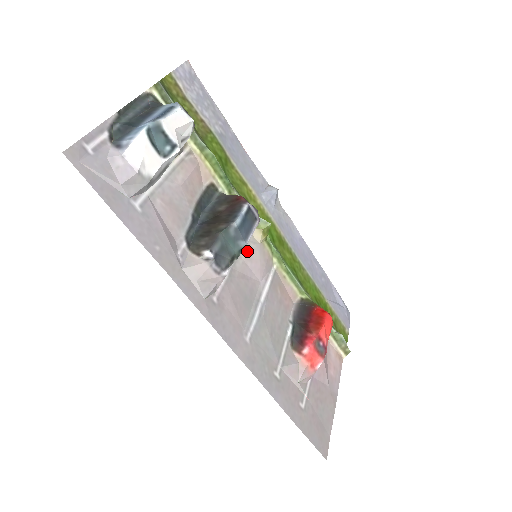
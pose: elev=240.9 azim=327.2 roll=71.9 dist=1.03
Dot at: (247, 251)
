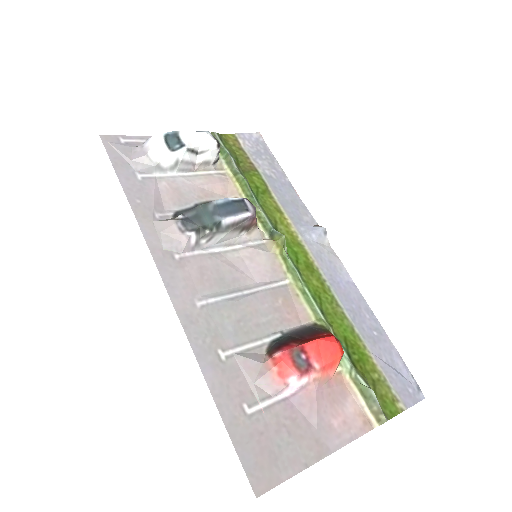
Dot at: (250, 252)
